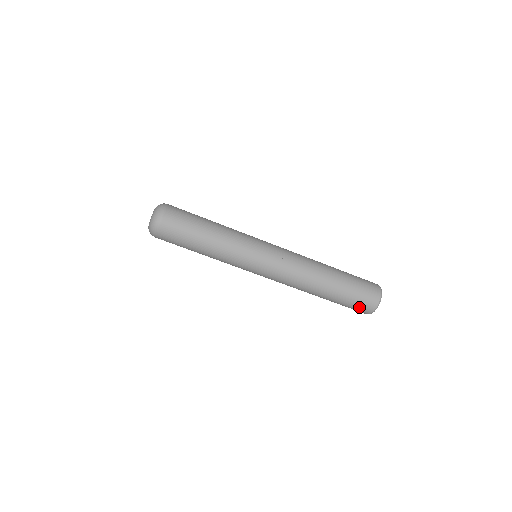
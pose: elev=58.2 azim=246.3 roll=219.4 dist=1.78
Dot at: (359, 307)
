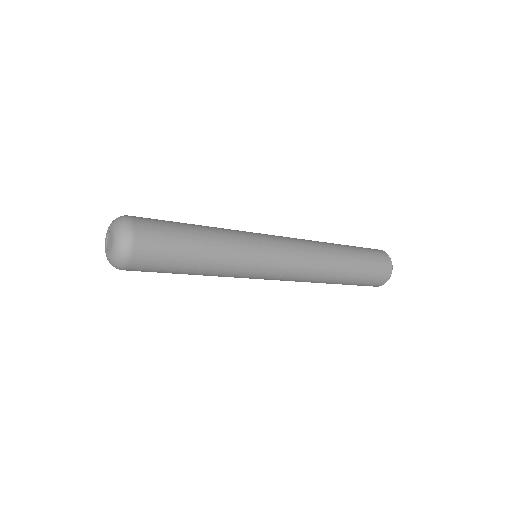
Dot at: occluded
